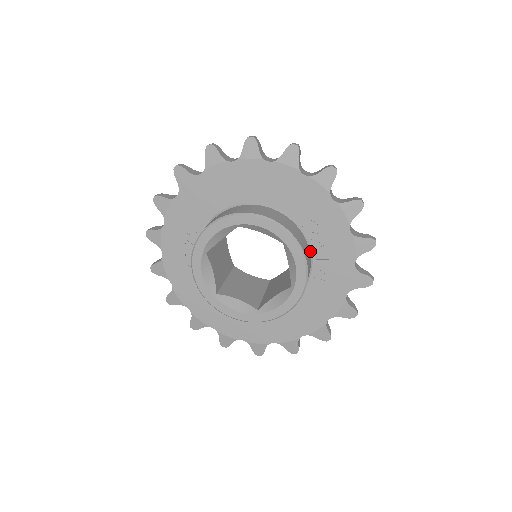
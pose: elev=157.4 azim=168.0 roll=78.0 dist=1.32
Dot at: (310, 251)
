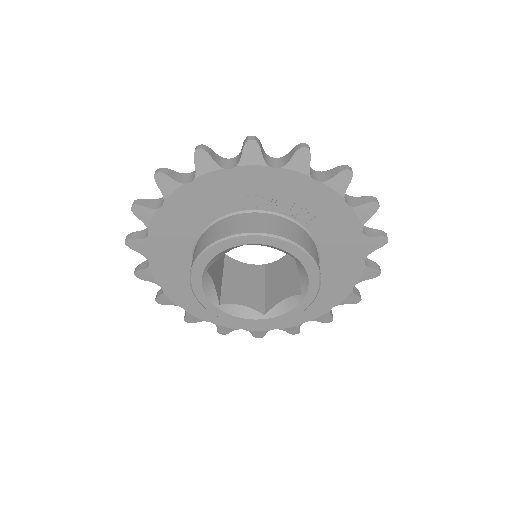
Dot at: (275, 214)
